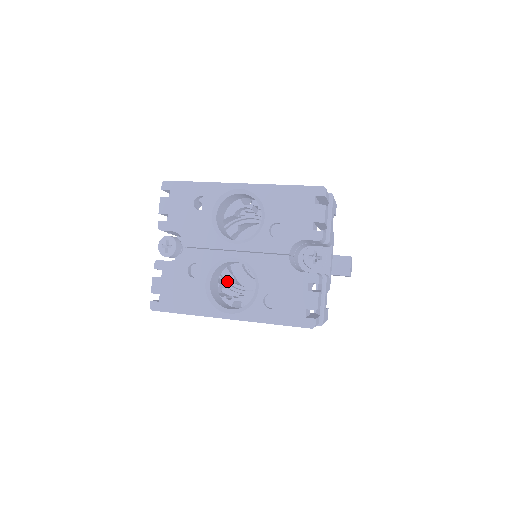
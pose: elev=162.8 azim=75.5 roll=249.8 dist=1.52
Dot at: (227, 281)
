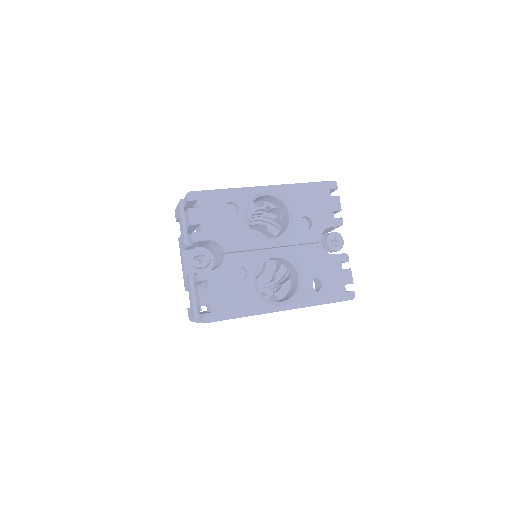
Dot at: occluded
